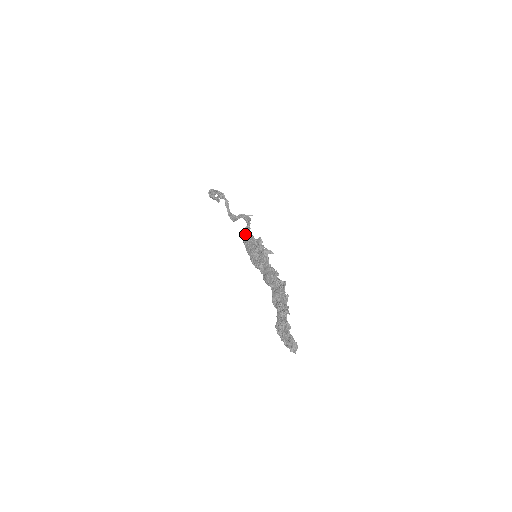
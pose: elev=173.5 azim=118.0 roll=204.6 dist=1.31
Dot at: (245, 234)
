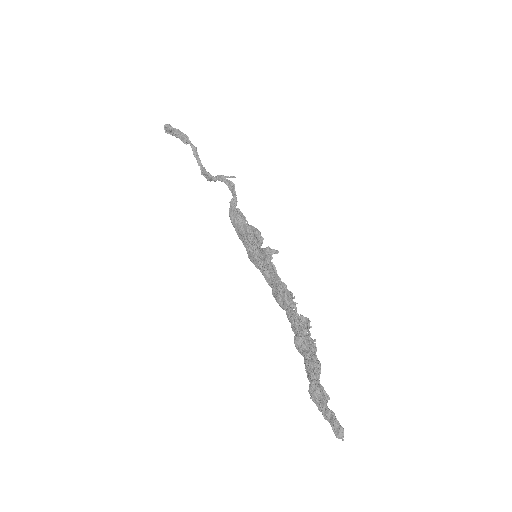
Dot at: (233, 214)
